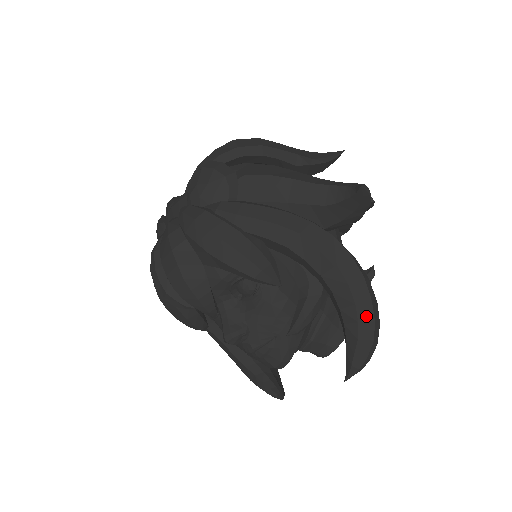
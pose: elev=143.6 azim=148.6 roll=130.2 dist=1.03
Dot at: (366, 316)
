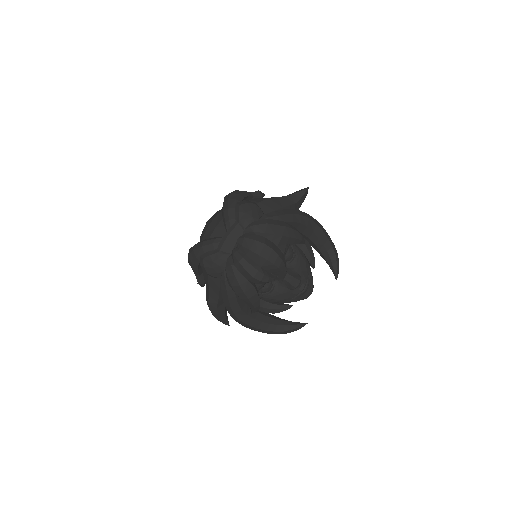
Dot at: (332, 243)
